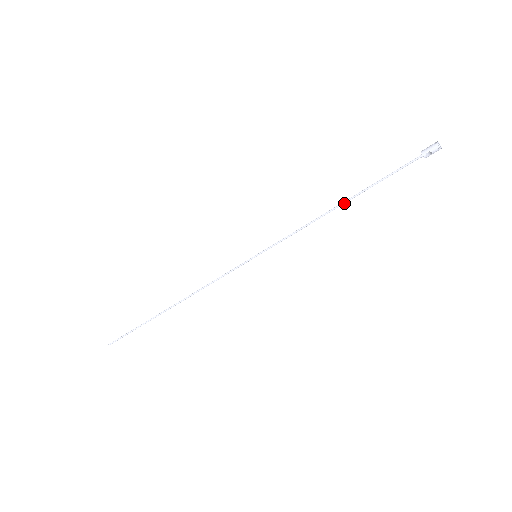
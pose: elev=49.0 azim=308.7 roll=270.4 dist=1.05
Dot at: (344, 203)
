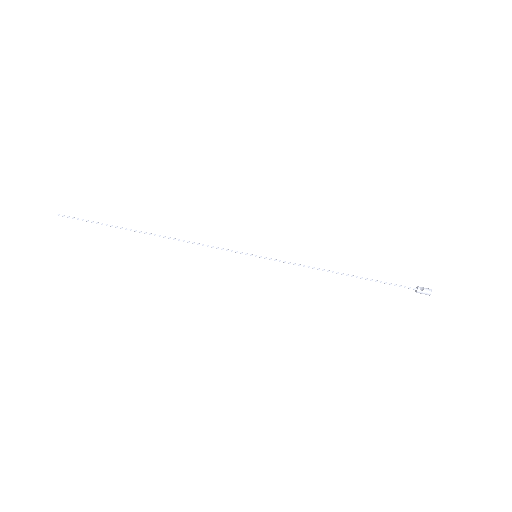
Dot at: (347, 275)
